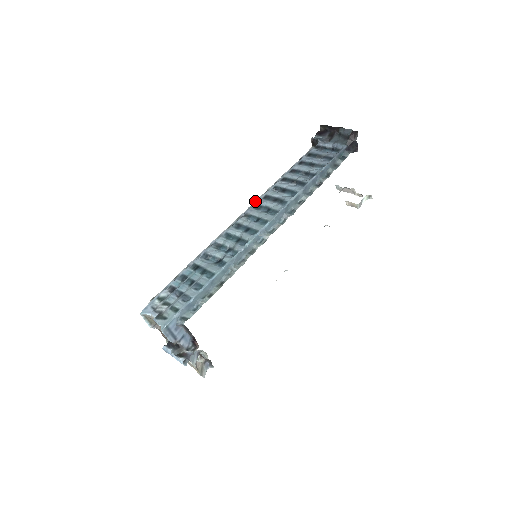
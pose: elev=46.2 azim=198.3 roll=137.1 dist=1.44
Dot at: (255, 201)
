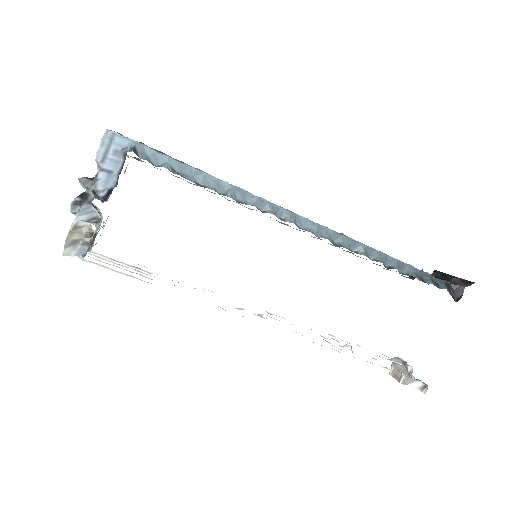
Dot at: occluded
